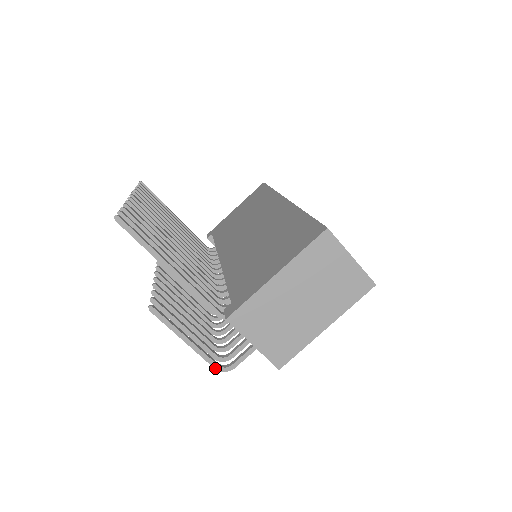
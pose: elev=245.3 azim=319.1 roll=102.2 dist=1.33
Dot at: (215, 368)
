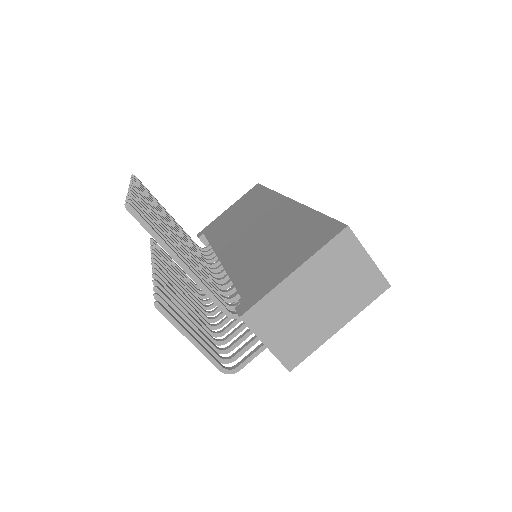
Dot at: (219, 370)
